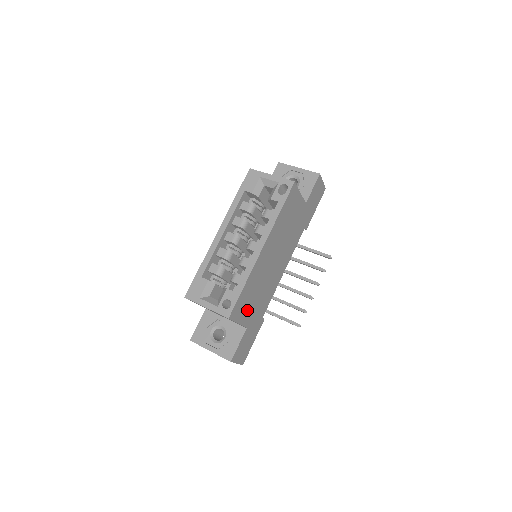
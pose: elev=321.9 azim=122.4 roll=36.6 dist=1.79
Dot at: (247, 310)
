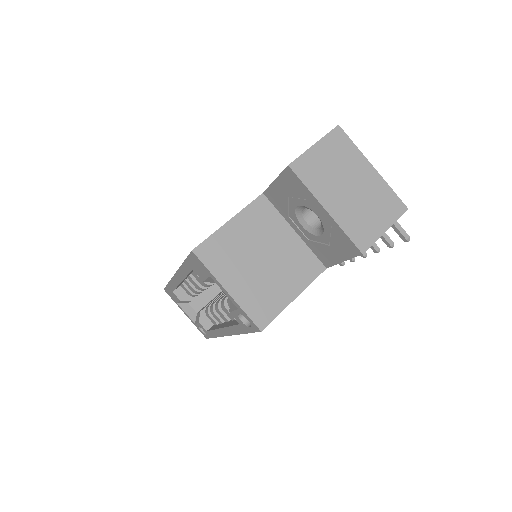
Dot at: occluded
